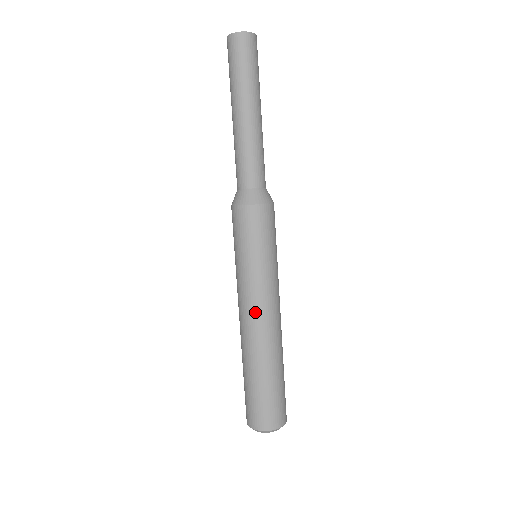
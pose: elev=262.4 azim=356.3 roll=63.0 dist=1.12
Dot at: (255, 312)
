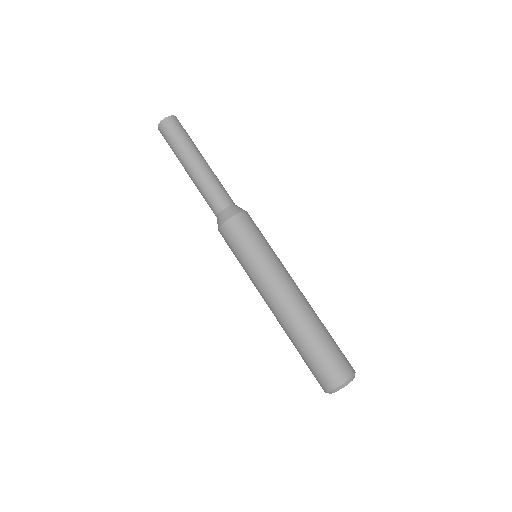
Dot at: (287, 286)
